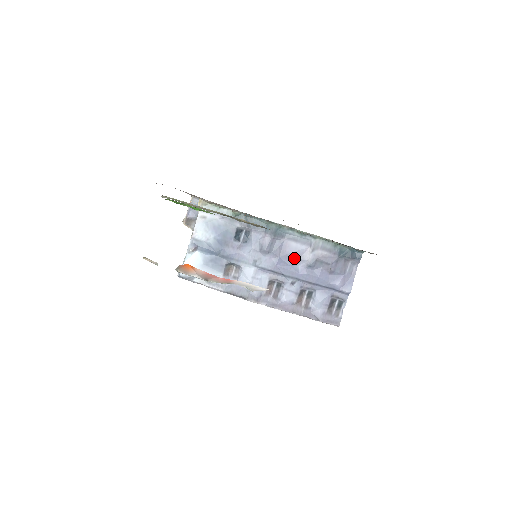
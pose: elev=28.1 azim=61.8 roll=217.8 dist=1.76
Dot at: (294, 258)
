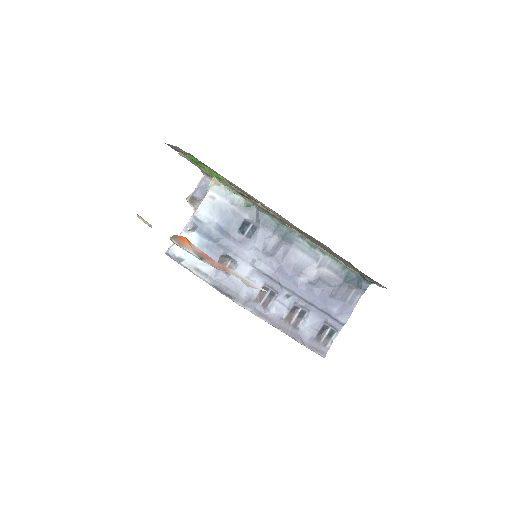
Dot at: (296, 269)
